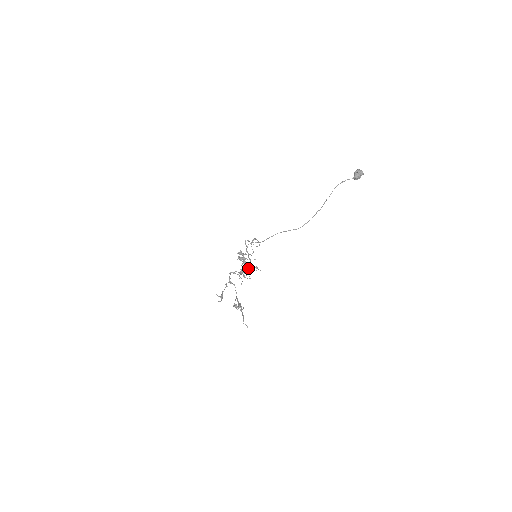
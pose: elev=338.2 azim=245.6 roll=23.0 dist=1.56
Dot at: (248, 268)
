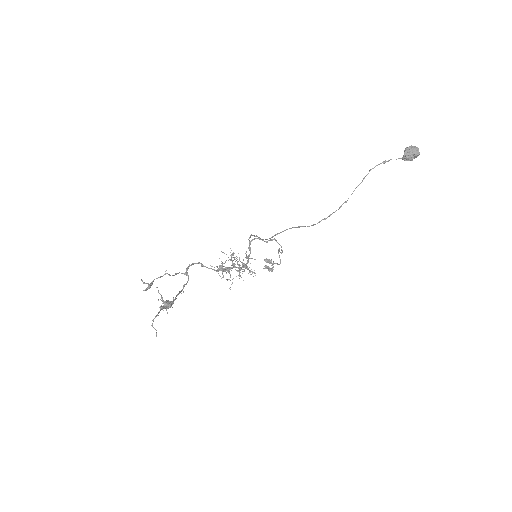
Dot at: (234, 267)
